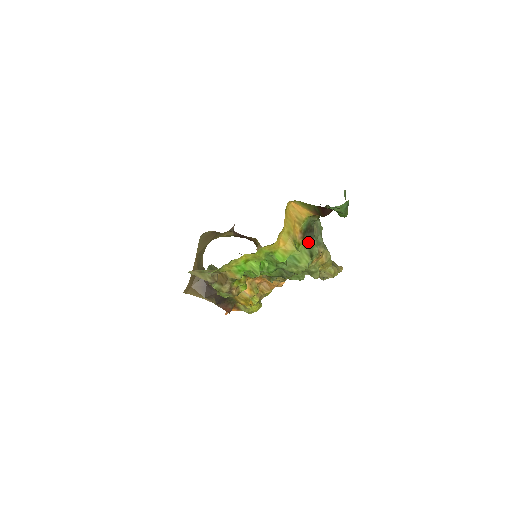
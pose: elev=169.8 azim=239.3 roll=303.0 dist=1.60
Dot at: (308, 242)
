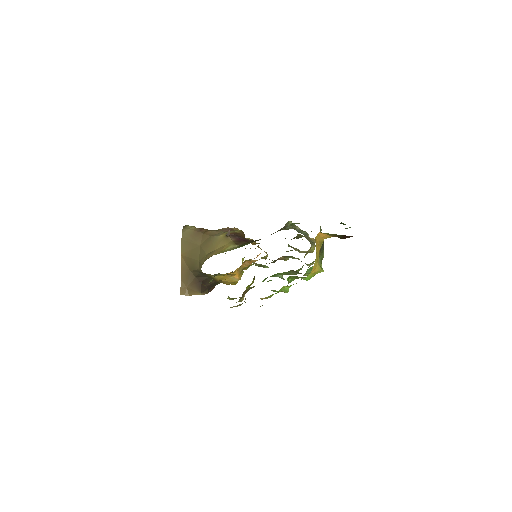
Dot at: (321, 253)
